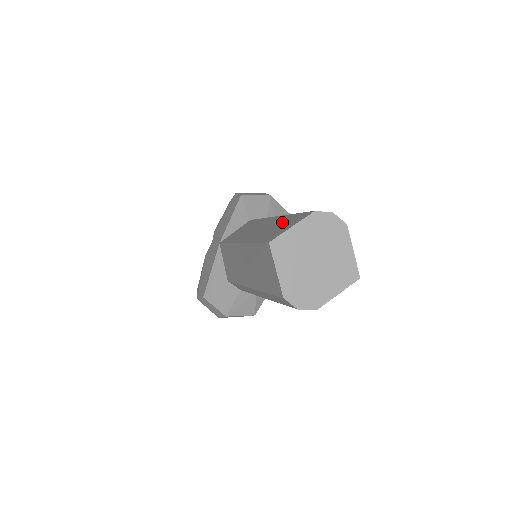
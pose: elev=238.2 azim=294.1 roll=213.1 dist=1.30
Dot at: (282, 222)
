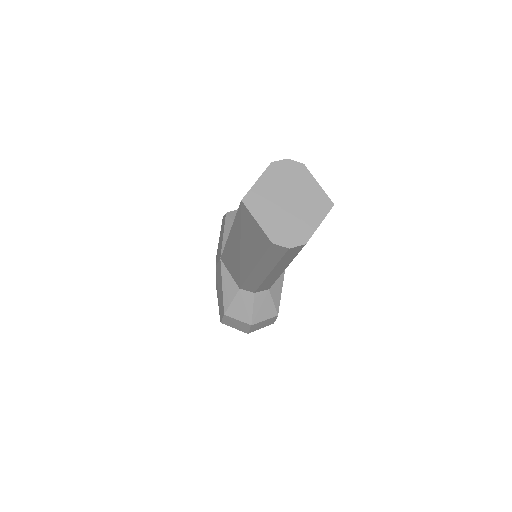
Dot at: occluded
